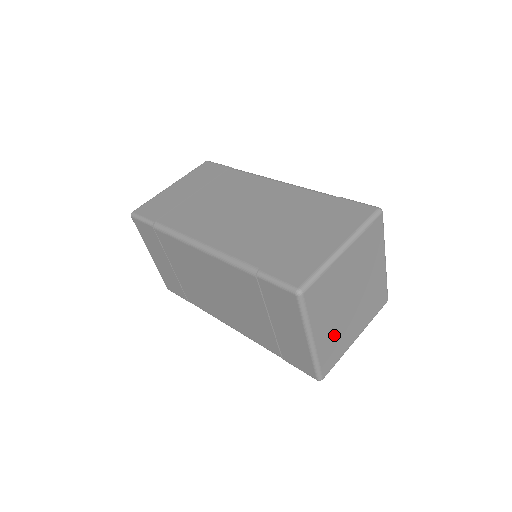
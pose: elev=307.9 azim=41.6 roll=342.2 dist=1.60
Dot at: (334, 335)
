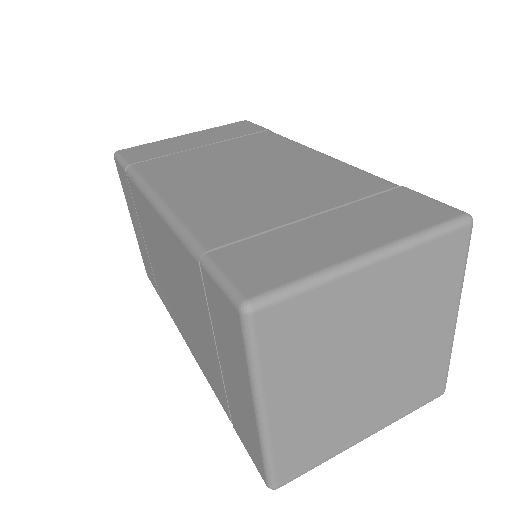
Dot at: (317, 418)
